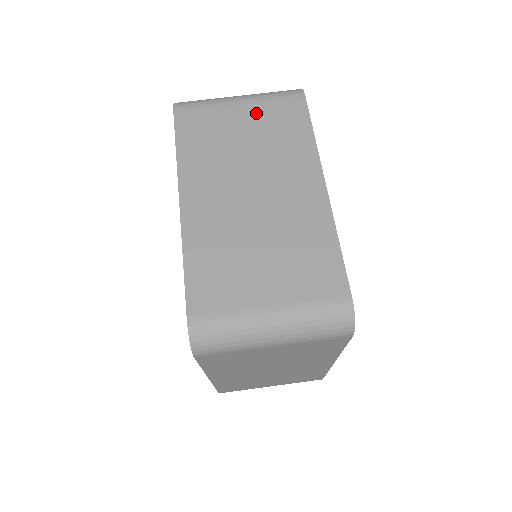
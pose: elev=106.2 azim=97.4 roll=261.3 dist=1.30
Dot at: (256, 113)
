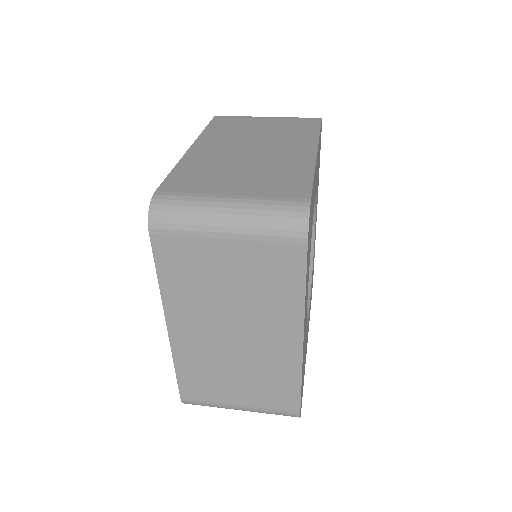
Dot at: (277, 121)
